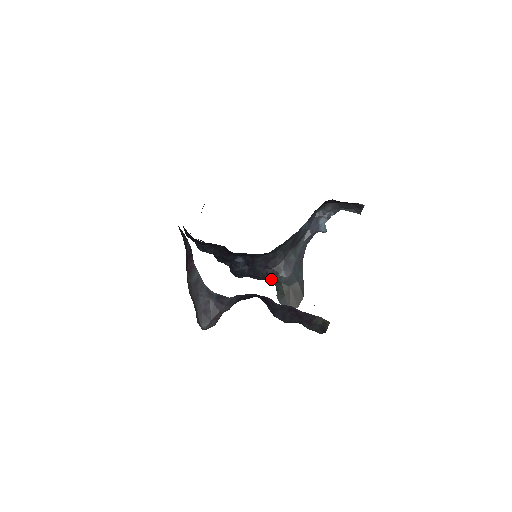
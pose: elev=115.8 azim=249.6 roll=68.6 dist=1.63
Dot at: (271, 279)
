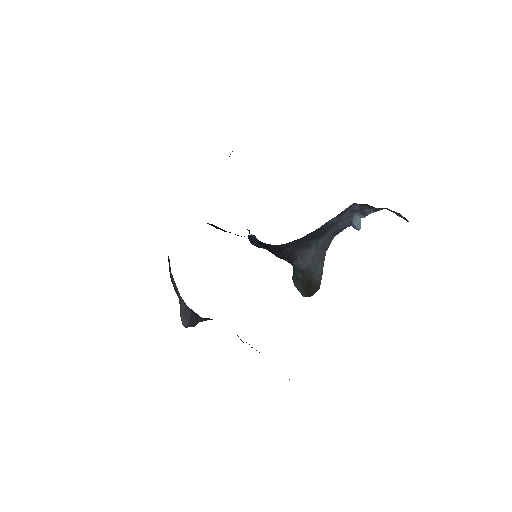
Dot at: occluded
